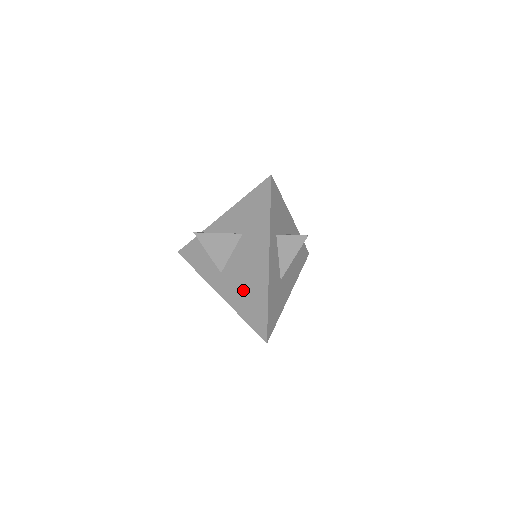
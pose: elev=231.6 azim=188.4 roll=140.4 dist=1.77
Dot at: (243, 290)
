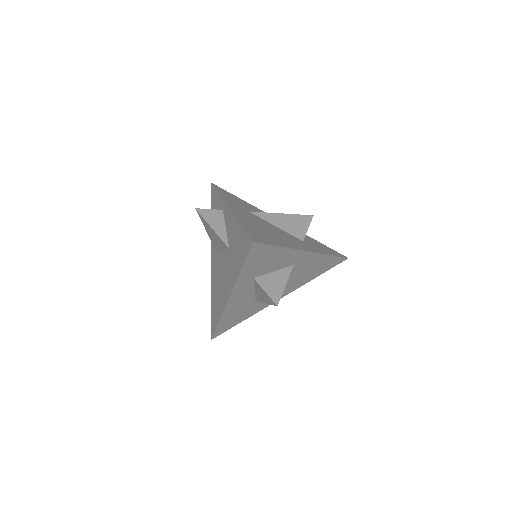
Dot at: (216, 286)
